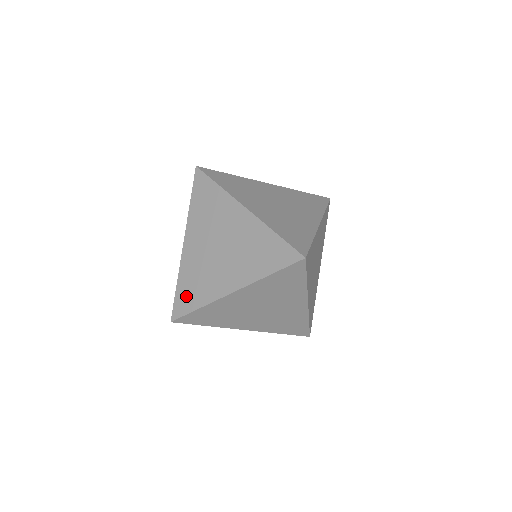
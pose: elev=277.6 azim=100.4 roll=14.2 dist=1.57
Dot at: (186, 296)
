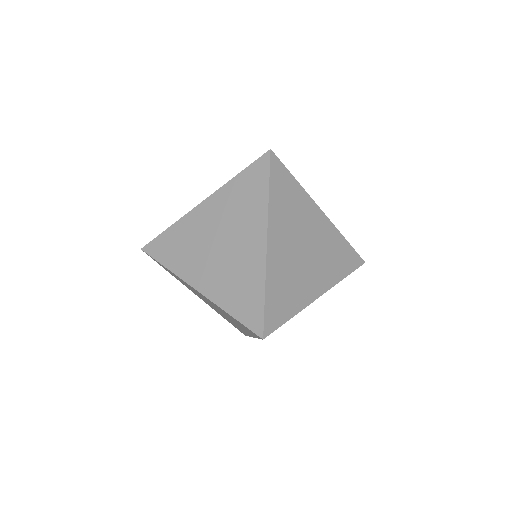
Dot at: (166, 246)
